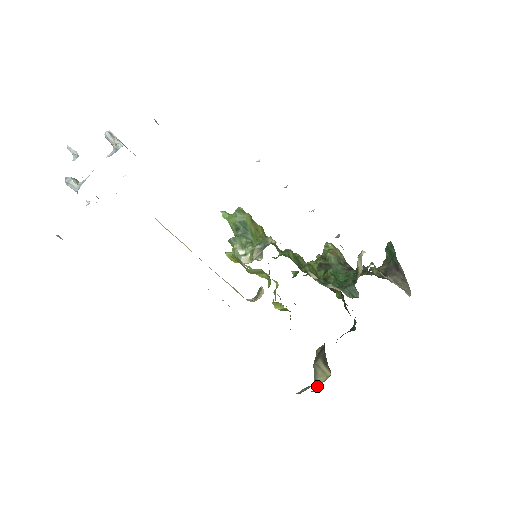
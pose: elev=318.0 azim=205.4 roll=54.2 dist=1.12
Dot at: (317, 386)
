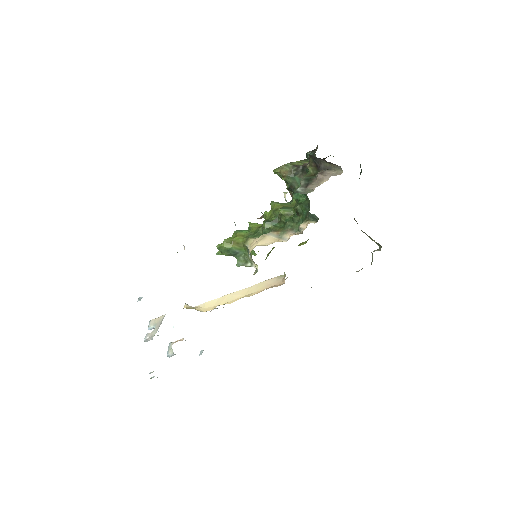
Dot at: (377, 244)
